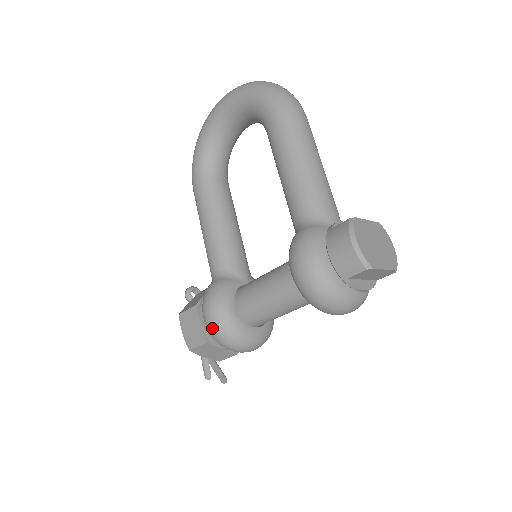
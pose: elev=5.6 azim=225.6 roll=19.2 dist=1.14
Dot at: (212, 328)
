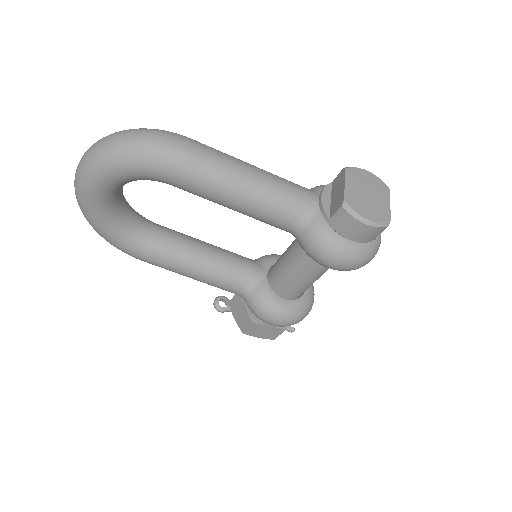
Dot at: occluded
